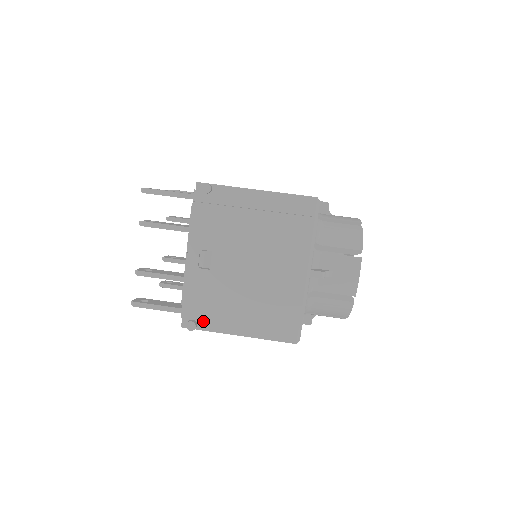
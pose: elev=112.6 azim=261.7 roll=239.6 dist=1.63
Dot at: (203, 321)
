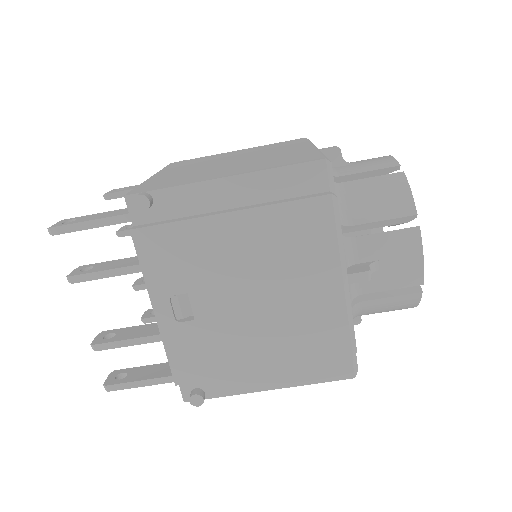
Dot at: (211, 386)
